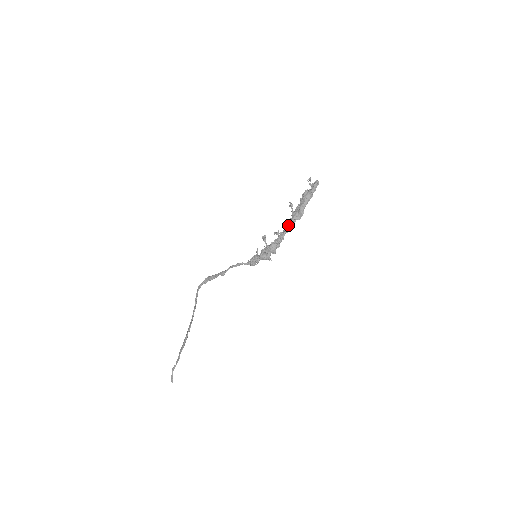
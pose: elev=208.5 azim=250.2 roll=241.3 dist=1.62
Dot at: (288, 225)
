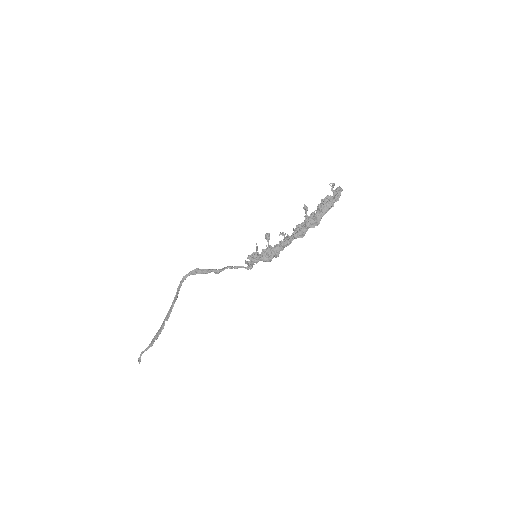
Dot at: (299, 231)
